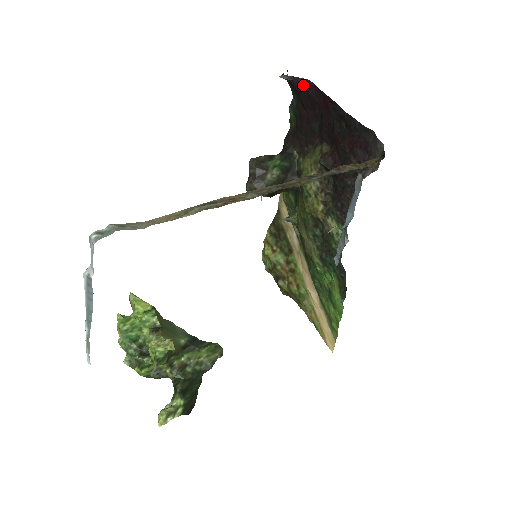
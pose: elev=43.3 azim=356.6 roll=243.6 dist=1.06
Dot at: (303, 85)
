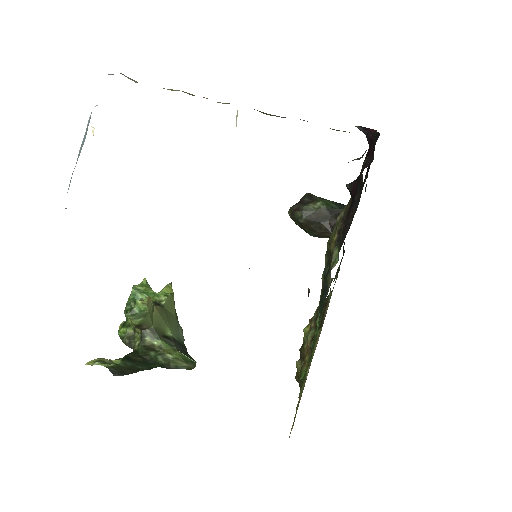
Dot at: (372, 136)
